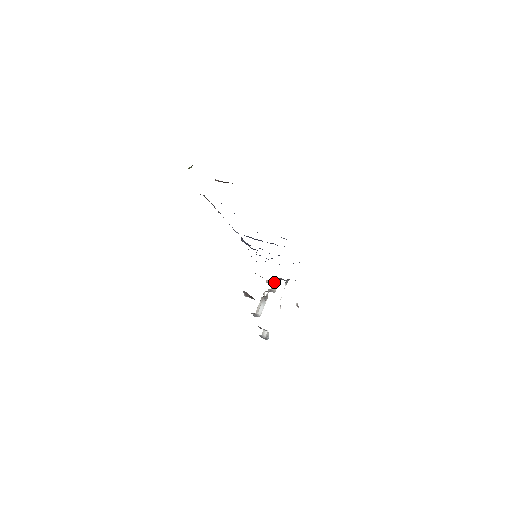
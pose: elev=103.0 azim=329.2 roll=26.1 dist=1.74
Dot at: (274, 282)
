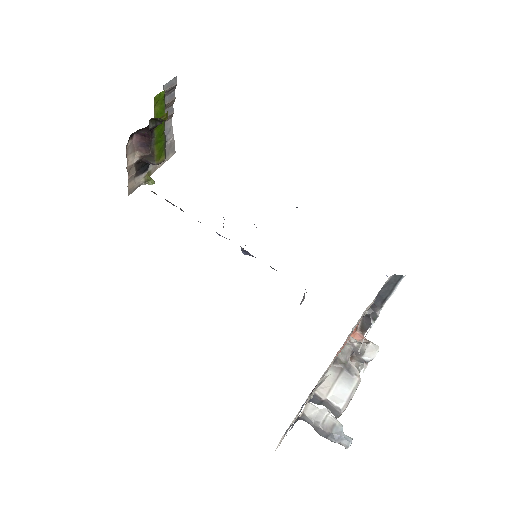
Dot at: (372, 343)
